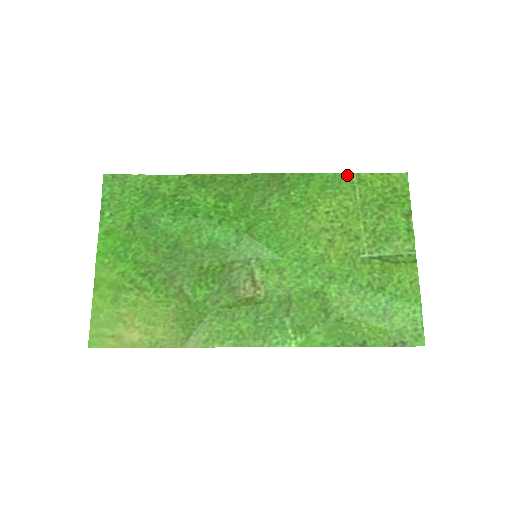
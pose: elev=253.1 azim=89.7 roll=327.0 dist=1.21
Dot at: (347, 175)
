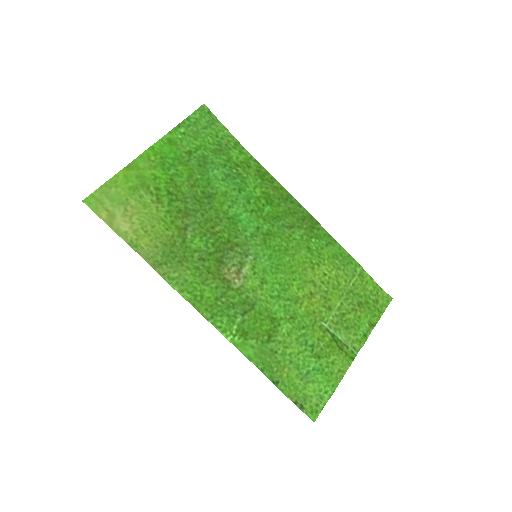
Dot at: (356, 263)
